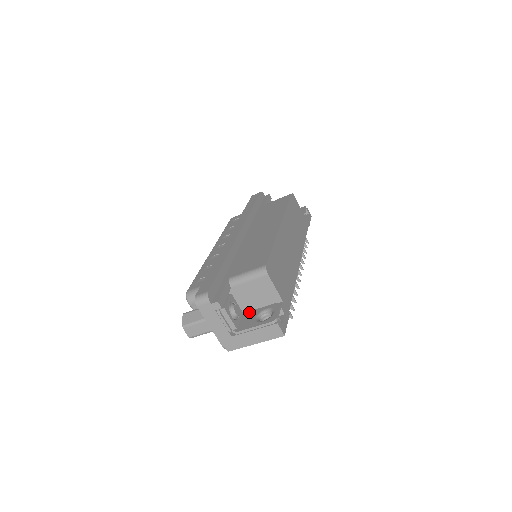
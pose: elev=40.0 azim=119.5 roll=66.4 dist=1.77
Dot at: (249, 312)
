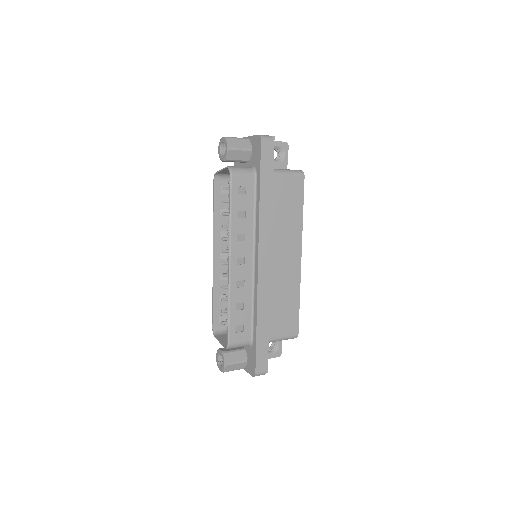
Dot at: occluded
